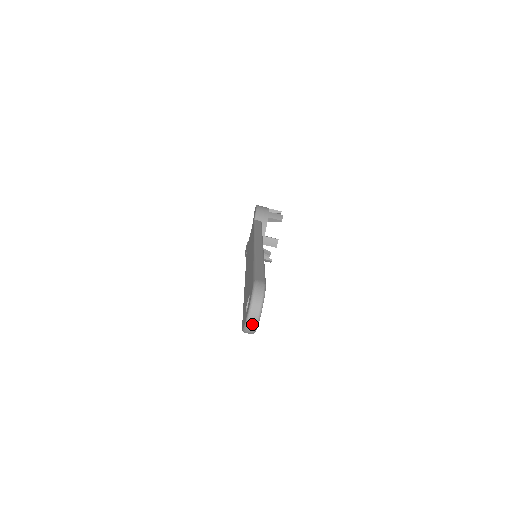
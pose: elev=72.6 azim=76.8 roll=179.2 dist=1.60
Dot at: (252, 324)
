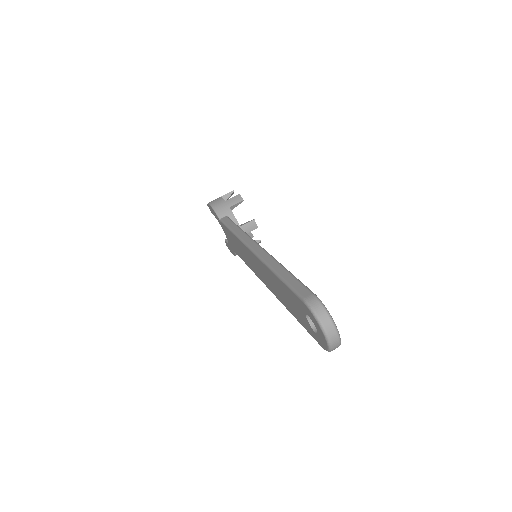
Dot at: (335, 342)
